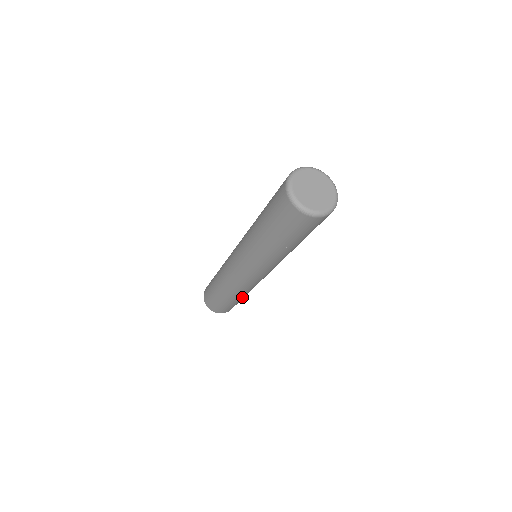
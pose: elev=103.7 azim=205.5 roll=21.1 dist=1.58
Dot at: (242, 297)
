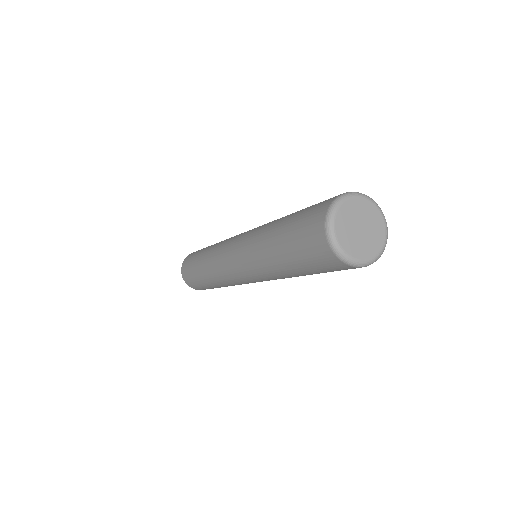
Dot at: occluded
